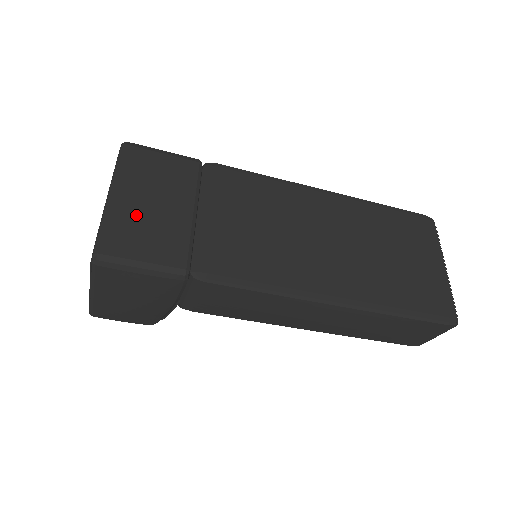
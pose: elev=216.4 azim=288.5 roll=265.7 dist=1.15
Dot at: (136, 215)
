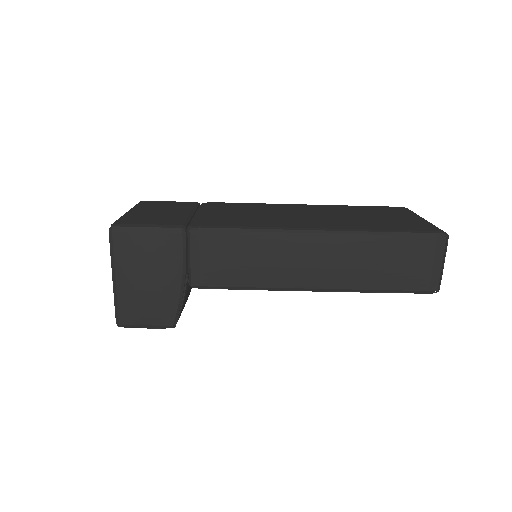
Dot at: (146, 214)
